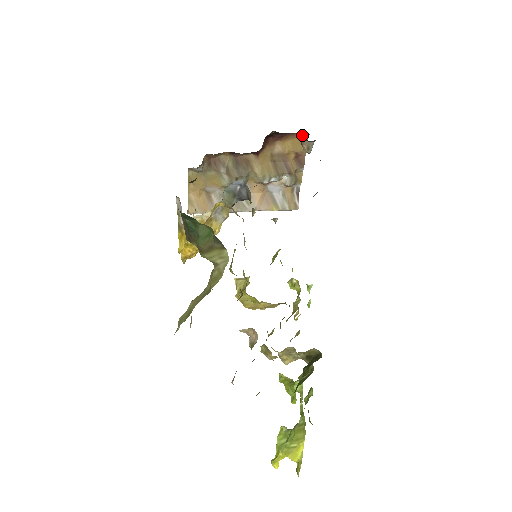
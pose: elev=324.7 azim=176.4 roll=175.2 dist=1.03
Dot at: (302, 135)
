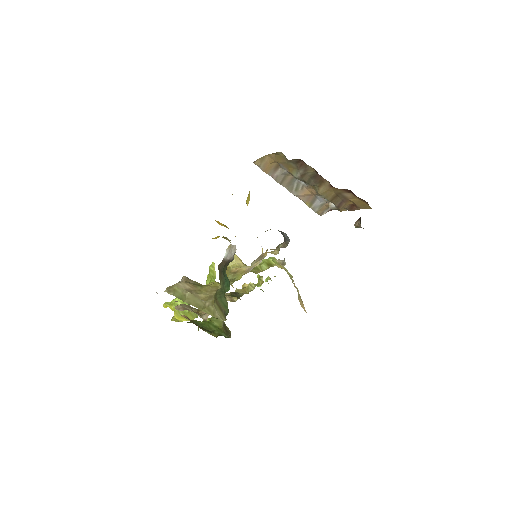
Dot at: occluded
